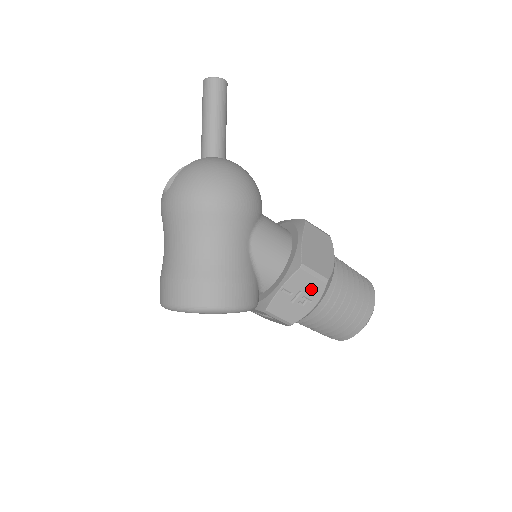
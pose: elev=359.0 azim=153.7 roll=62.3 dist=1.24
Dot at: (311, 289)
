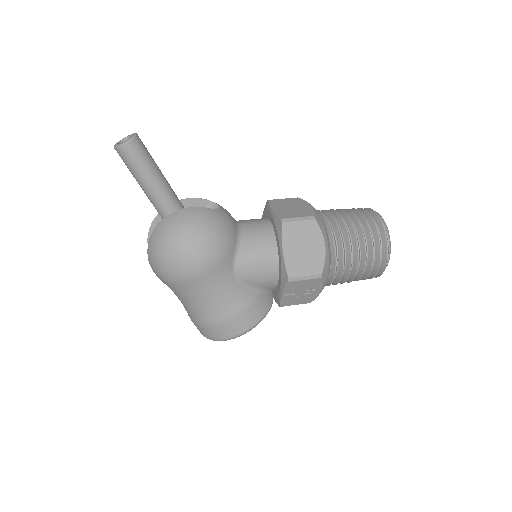
Dot at: (309, 285)
